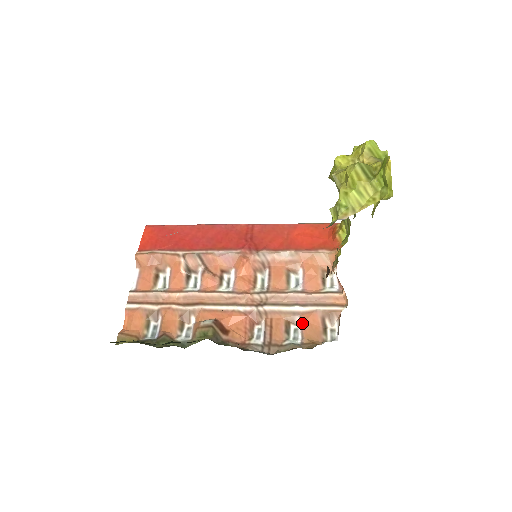
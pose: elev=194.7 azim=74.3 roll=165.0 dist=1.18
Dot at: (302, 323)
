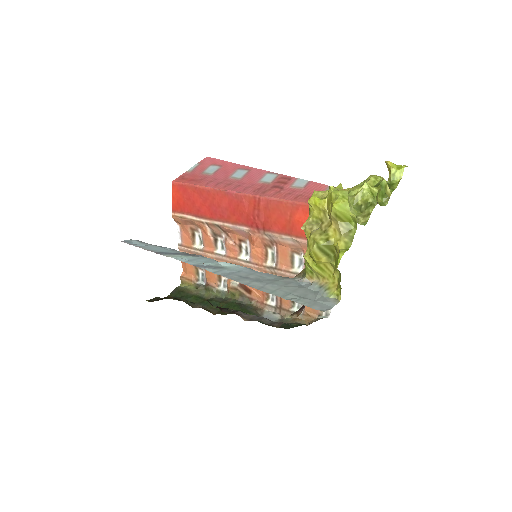
Dot at: occluded
